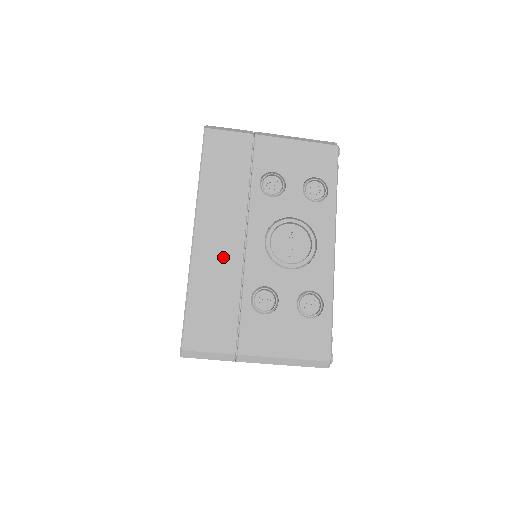
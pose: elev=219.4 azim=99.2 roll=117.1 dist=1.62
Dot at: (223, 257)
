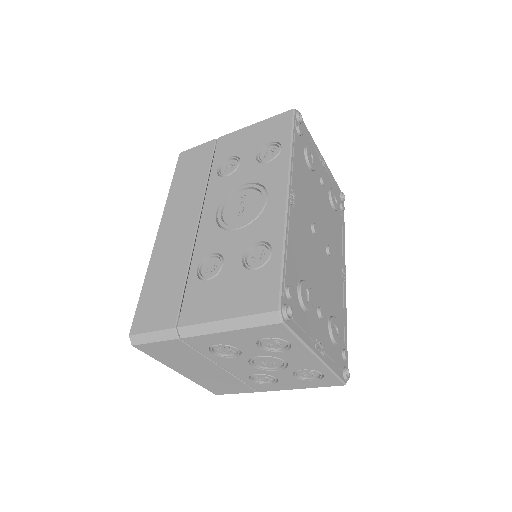
Dot at: (178, 241)
